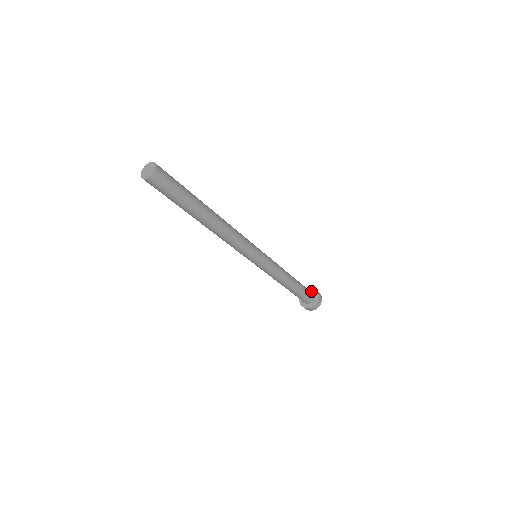
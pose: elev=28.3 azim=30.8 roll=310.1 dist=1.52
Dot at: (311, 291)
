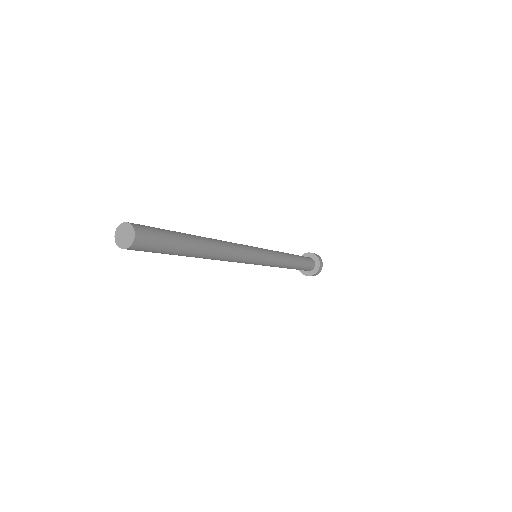
Dot at: (316, 261)
